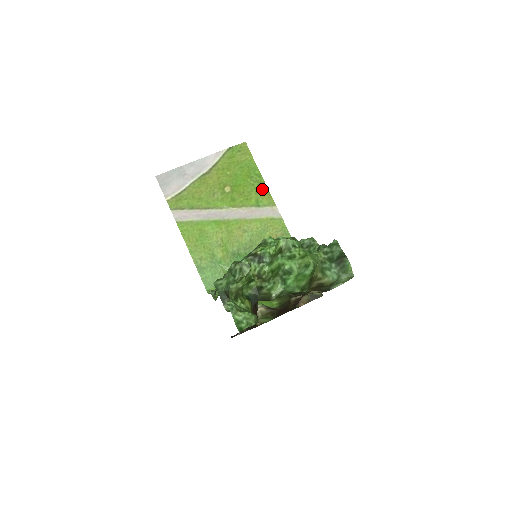
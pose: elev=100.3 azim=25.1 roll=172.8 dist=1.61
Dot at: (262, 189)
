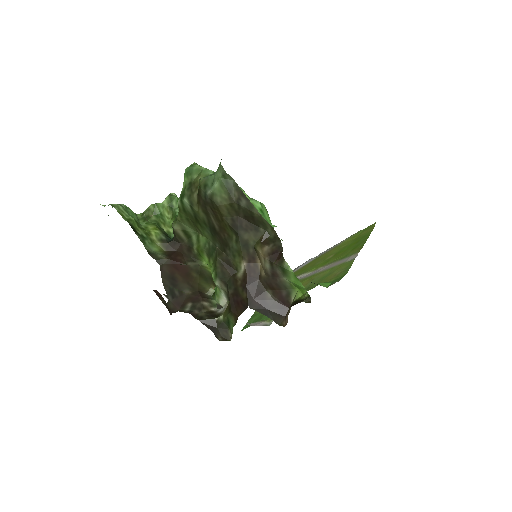
Dot at: (359, 246)
